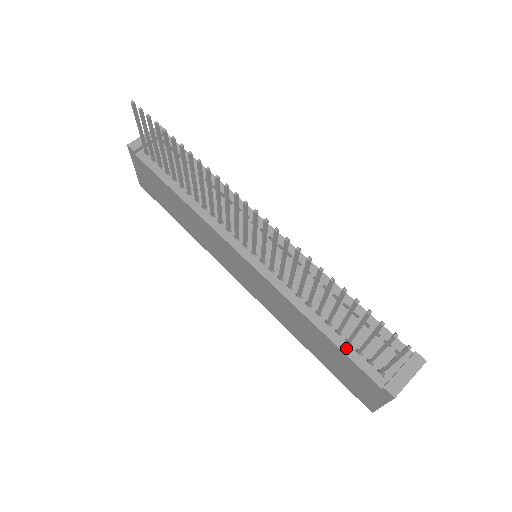
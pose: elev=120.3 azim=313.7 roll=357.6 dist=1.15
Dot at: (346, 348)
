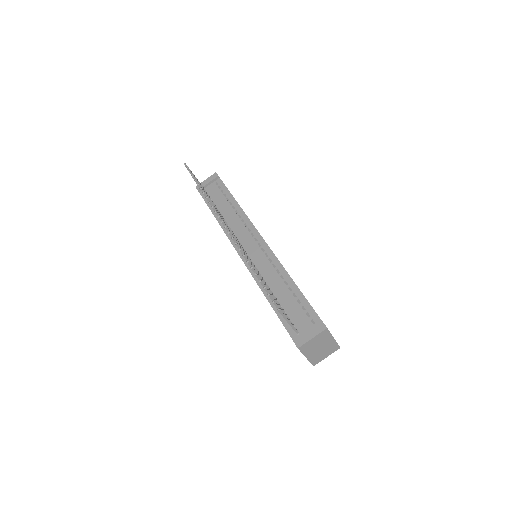
Dot at: (281, 315)
